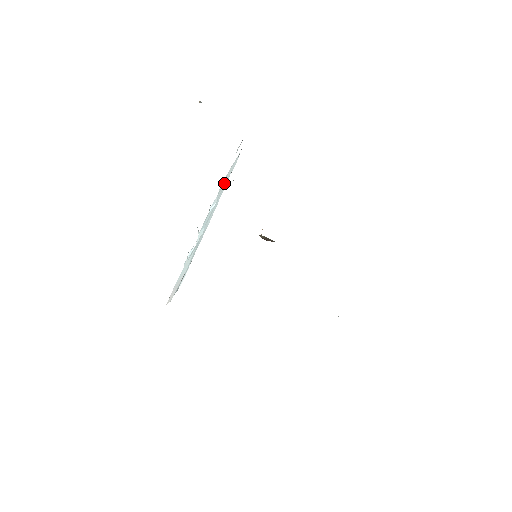
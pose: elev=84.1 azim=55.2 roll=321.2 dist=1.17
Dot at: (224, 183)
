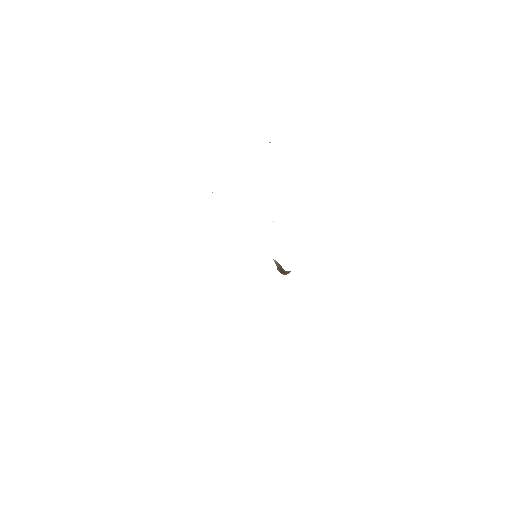
Dot at: occluded
